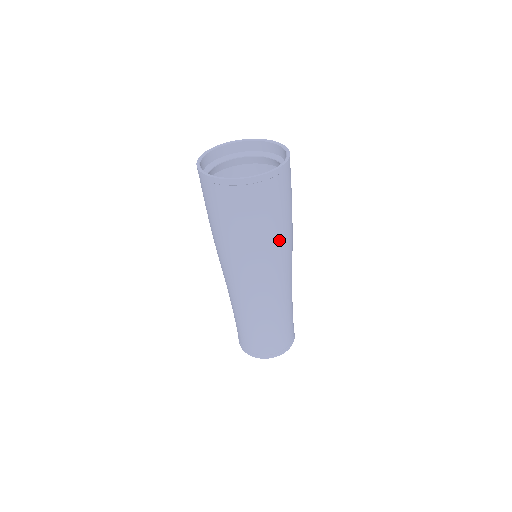
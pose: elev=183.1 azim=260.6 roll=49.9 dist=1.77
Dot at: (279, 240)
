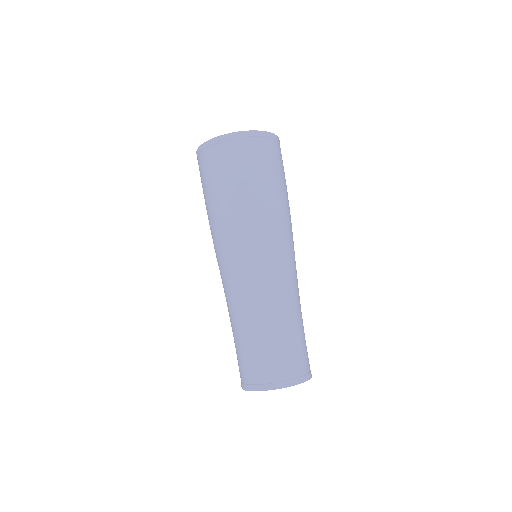
Dot at: (272, 207)
